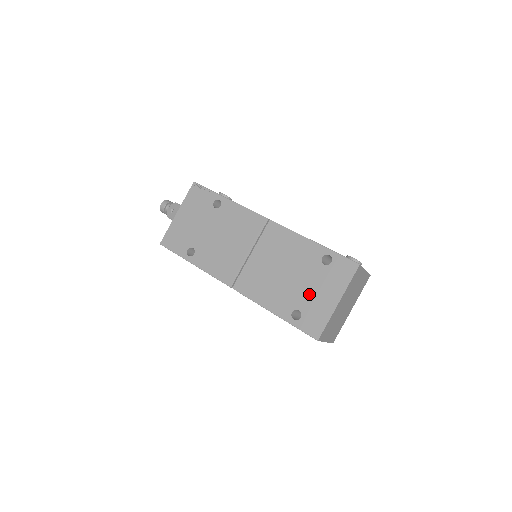
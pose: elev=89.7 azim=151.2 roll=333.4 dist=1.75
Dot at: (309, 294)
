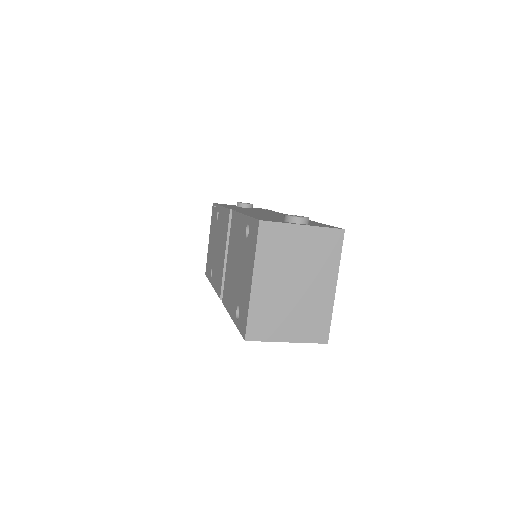
Dot at: (241, 282)
